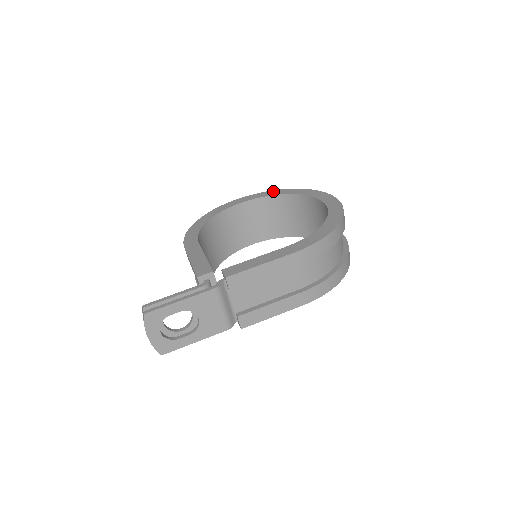
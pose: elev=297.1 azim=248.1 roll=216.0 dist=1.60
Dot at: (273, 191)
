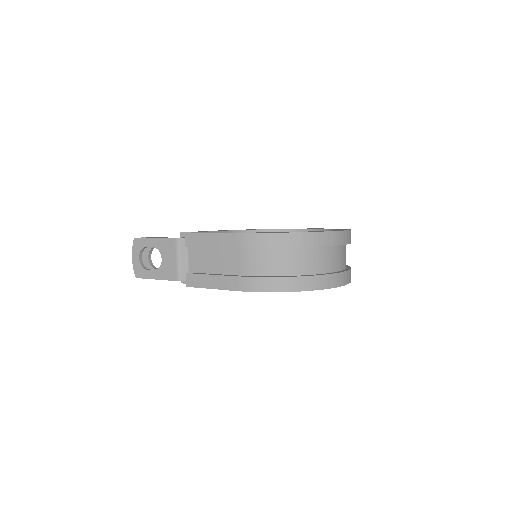
Dot at: occluded
